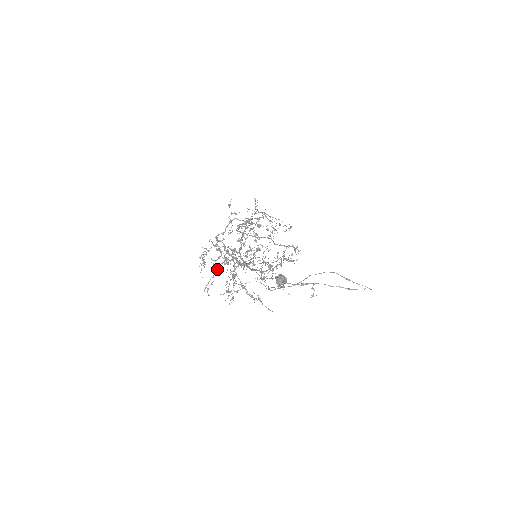
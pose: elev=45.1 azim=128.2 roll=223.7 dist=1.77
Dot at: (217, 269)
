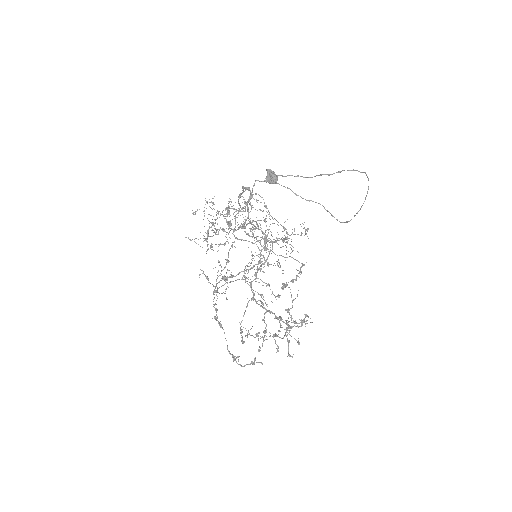
Dot at: (212, 244)
